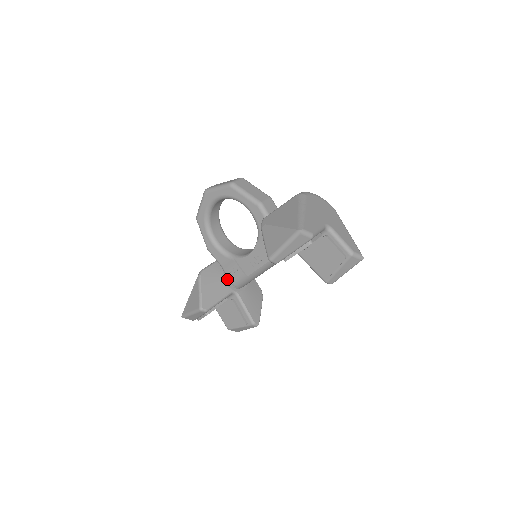
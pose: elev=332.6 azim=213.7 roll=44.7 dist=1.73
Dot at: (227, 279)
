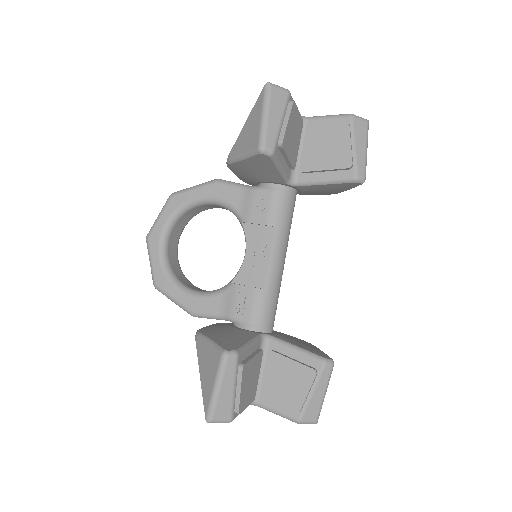
Dot at: (241, 326)
